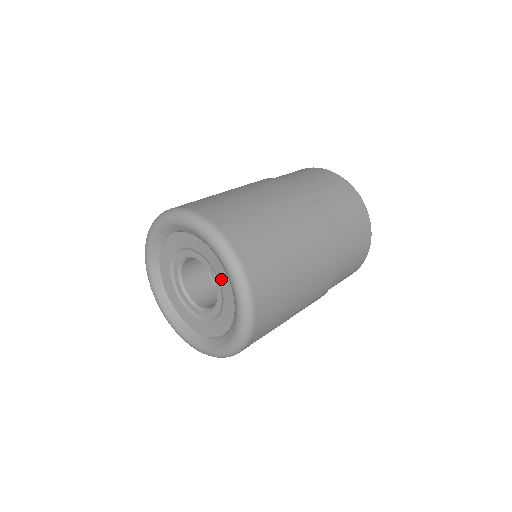
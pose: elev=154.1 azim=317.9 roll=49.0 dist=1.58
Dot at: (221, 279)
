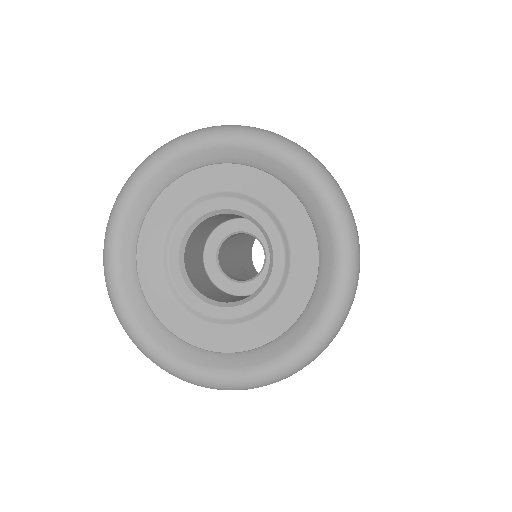
Dot at: (279, 209)
